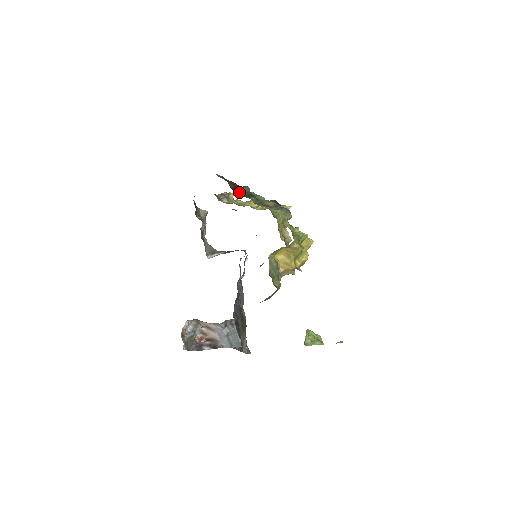
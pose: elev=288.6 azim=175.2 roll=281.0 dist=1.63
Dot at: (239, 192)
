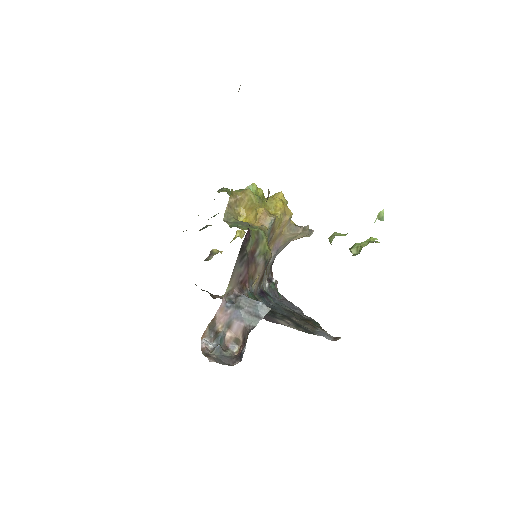
Dot at: occluded
